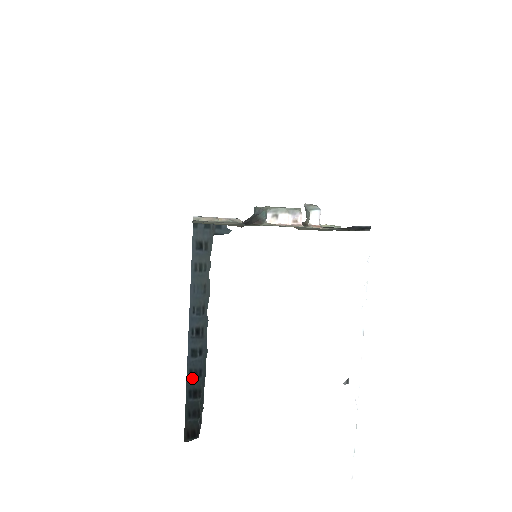
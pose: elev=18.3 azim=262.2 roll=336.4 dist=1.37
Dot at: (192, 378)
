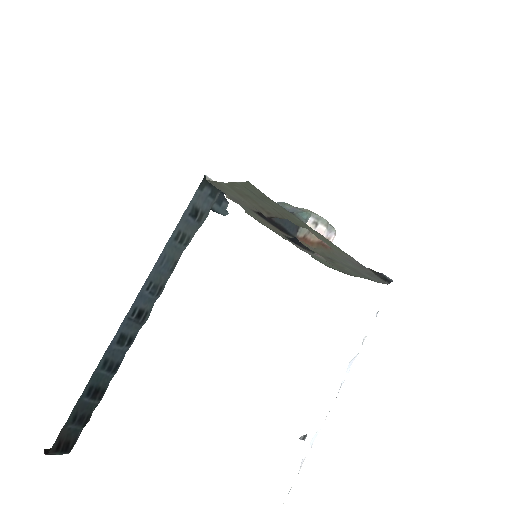
Dot at: (102, 371)
